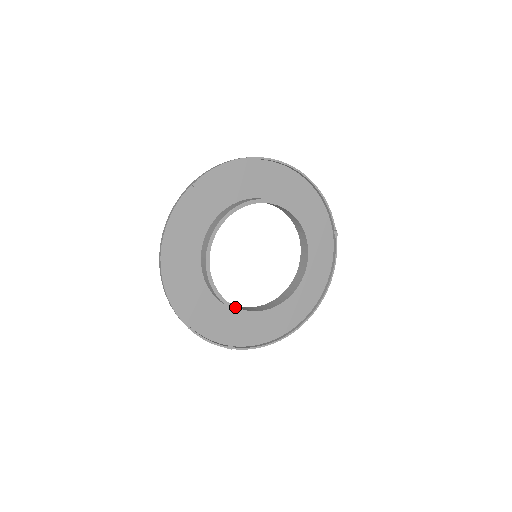
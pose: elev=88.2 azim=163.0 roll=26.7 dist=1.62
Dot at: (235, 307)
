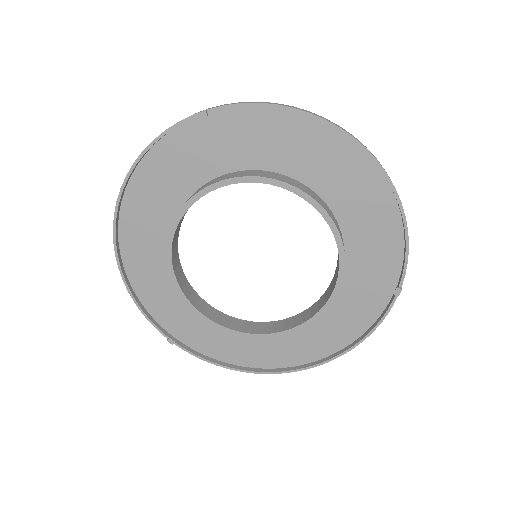
Dot at: (190, 303)
